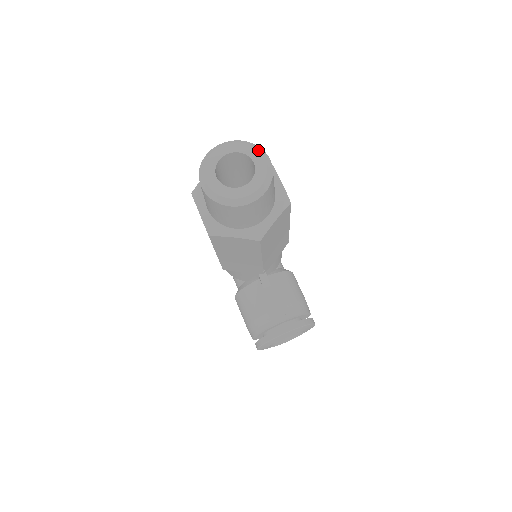
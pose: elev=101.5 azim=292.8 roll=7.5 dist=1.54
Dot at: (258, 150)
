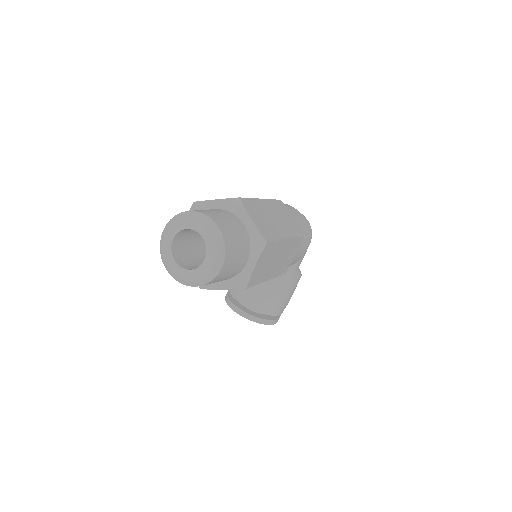
Dot at: (217, 253)
